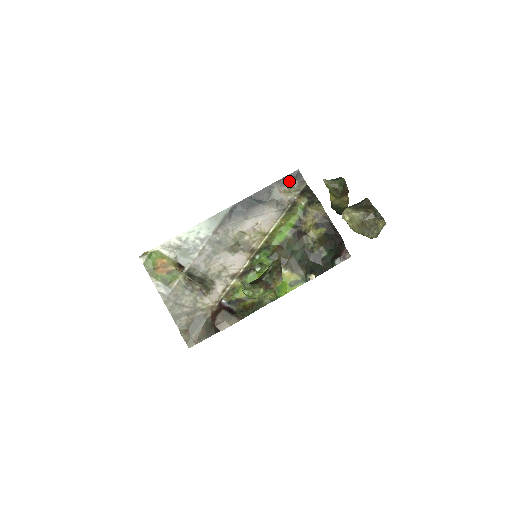
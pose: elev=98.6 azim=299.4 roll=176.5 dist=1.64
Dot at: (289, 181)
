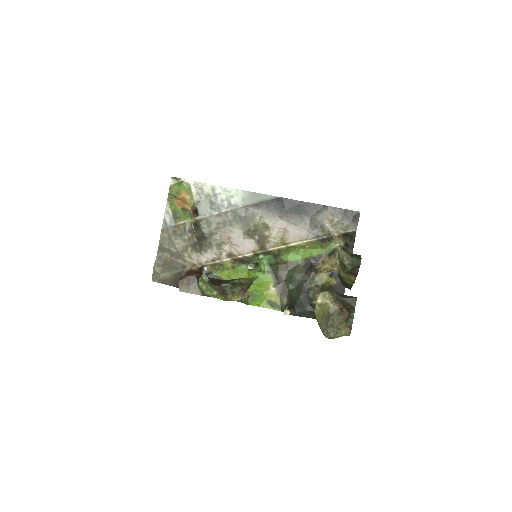
Dot at: (344, 215)
